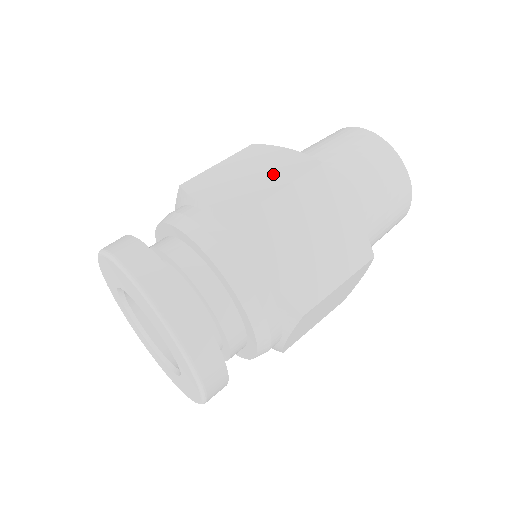
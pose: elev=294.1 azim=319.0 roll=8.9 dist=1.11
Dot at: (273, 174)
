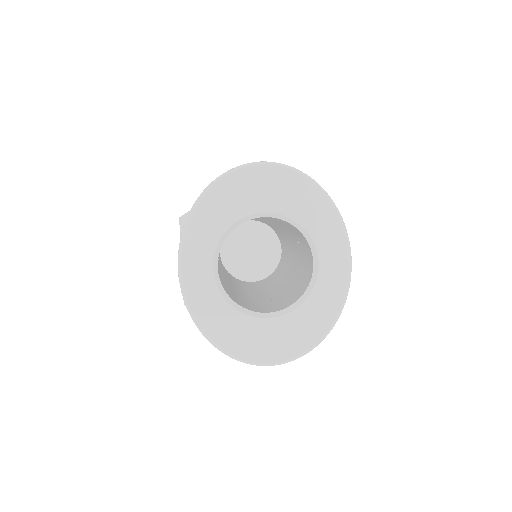
Dot at: occluded
